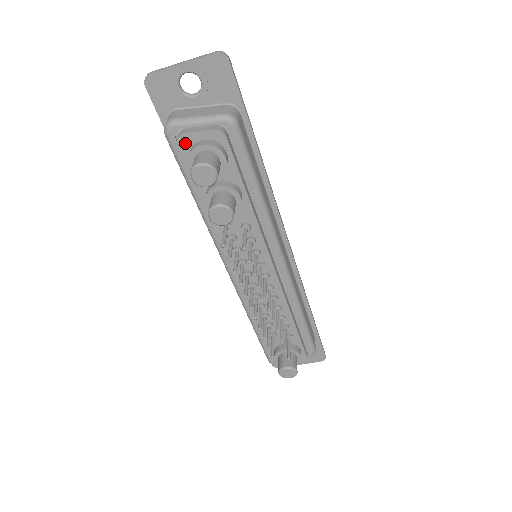
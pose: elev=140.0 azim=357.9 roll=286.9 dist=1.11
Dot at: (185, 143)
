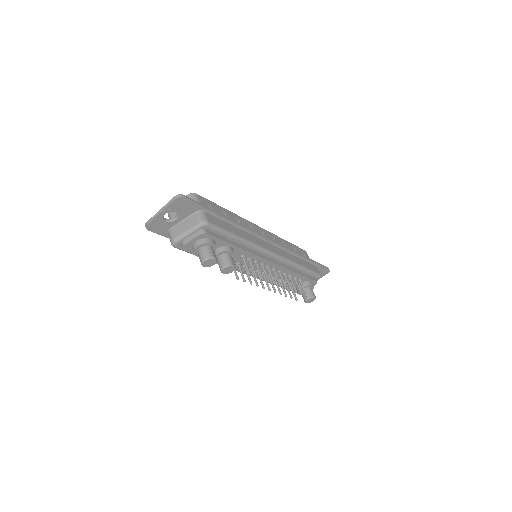
Dot at: (188, 247)
